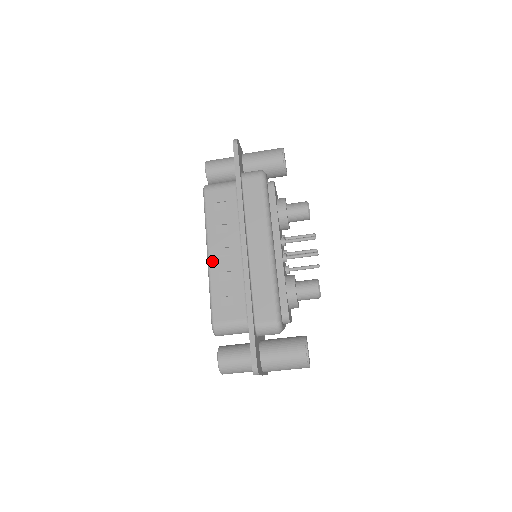
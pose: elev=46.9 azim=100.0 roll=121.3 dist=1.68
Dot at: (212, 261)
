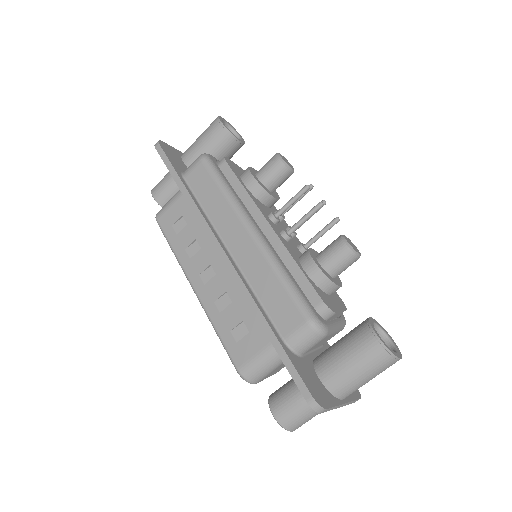
Dot at: (200, 293)
